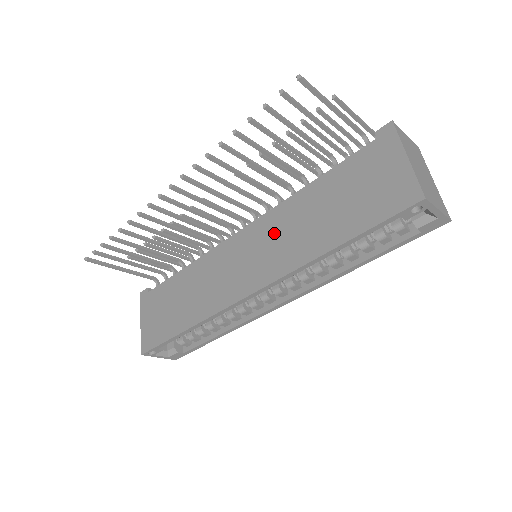
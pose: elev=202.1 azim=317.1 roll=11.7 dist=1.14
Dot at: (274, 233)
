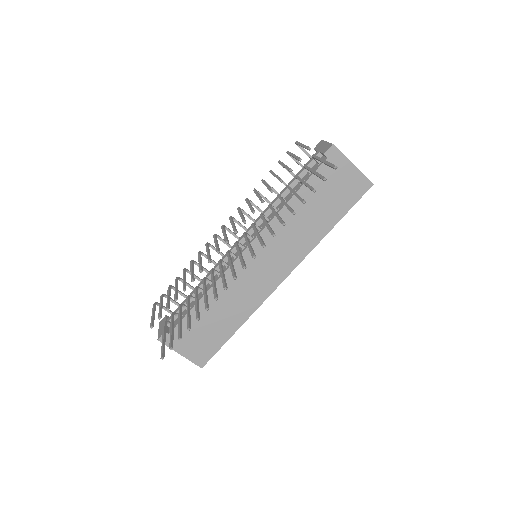
Dot at: (279, 239)
